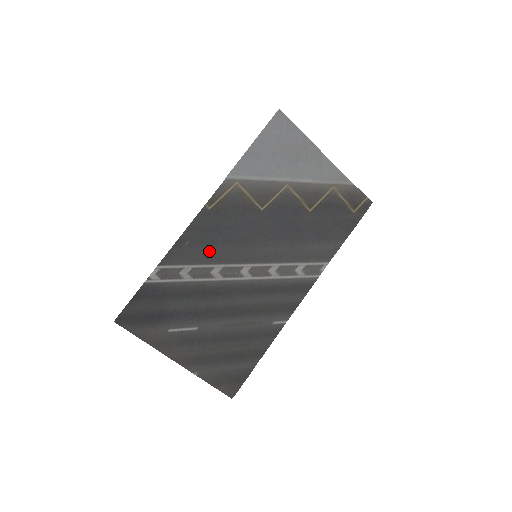
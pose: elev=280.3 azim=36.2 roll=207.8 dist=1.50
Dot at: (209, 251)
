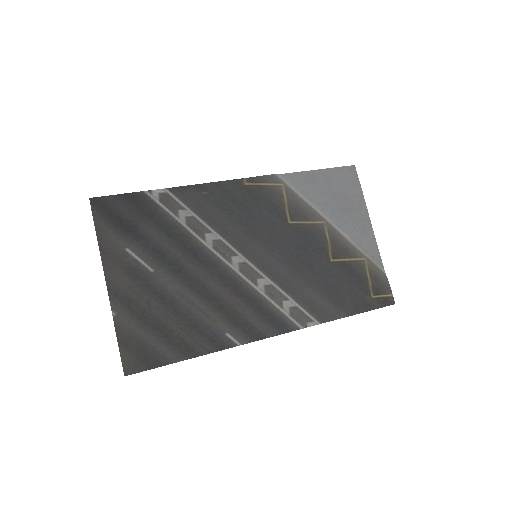
Dot at: (218, 215)
